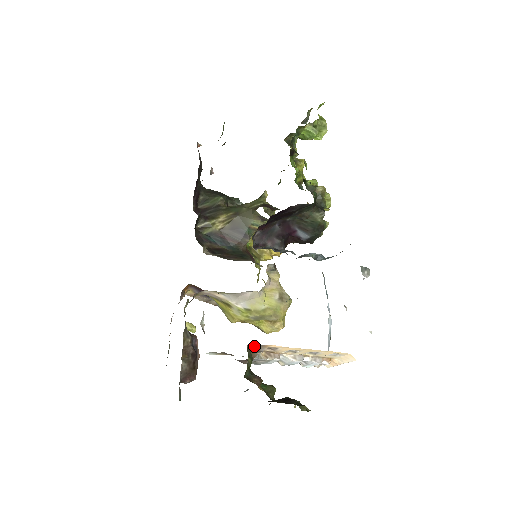
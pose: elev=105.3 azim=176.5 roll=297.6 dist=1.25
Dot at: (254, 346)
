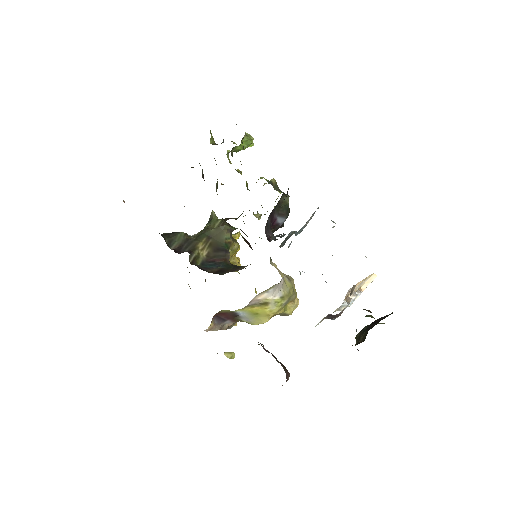
Dot at: (352, 289)
